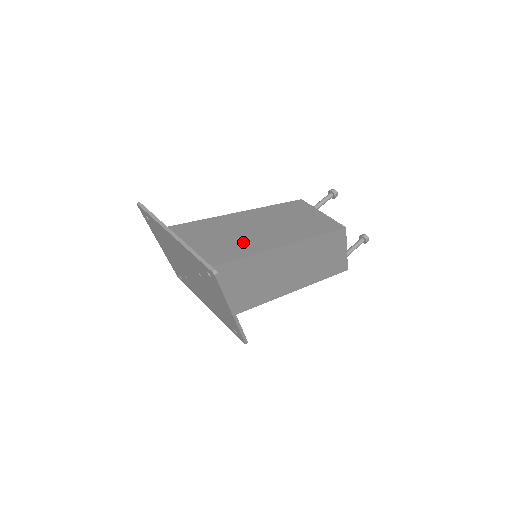
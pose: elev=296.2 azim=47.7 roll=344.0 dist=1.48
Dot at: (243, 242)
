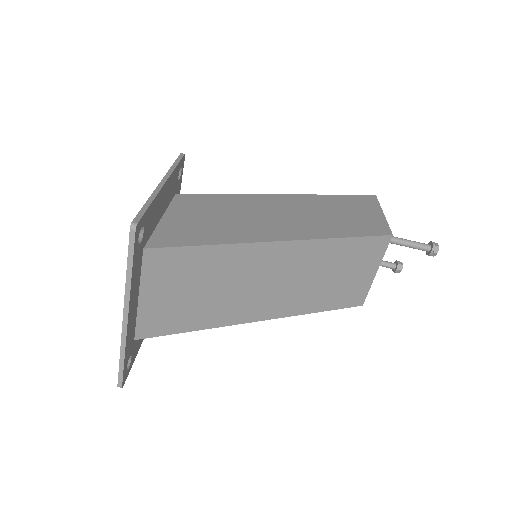
Dot at: (223, 305)
